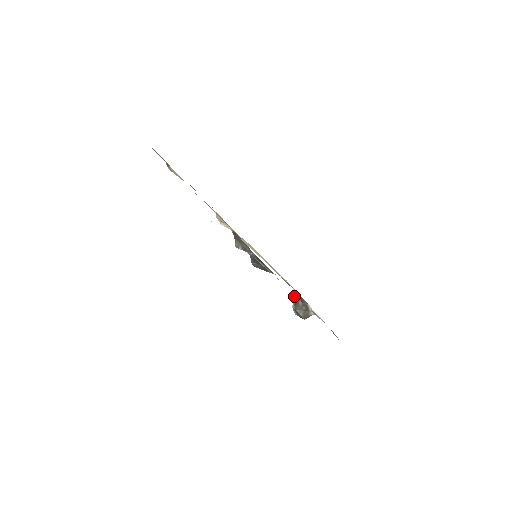
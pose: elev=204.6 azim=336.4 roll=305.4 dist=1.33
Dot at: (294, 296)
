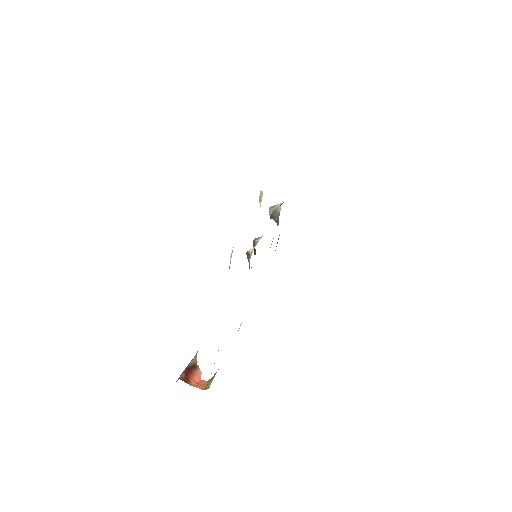
Dot at: (277, 211)
